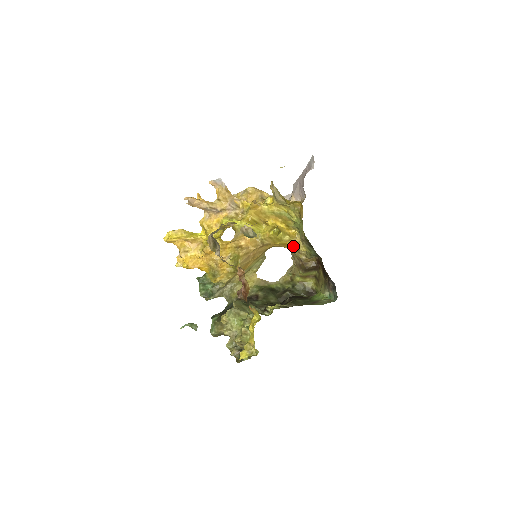
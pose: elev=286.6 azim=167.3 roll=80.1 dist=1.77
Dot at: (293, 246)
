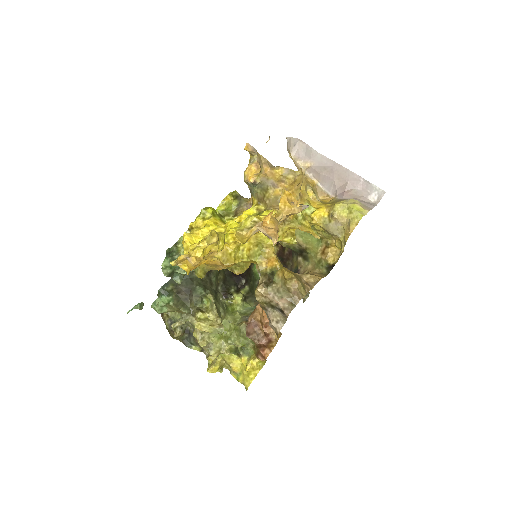
Dot at: occluded
